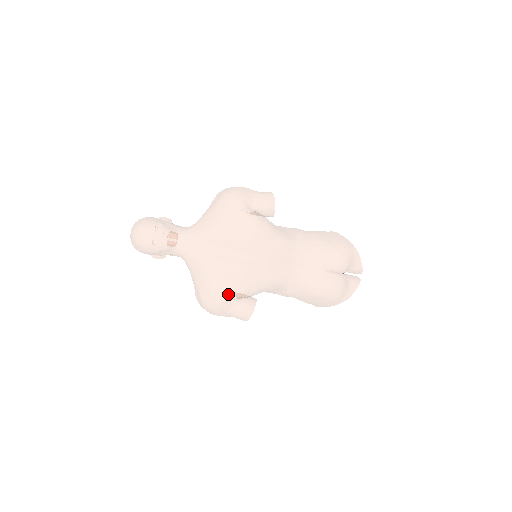
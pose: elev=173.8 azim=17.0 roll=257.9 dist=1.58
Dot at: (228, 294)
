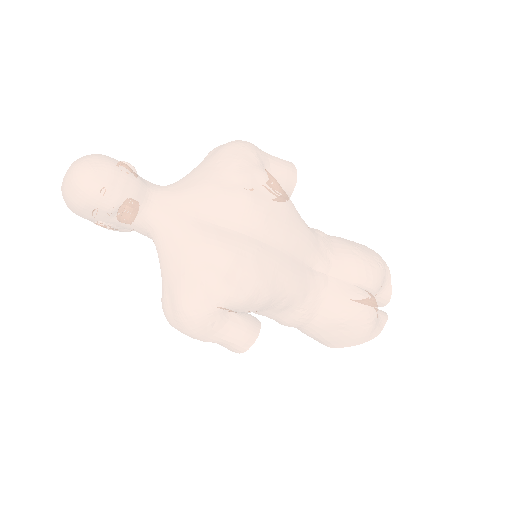
Dot at: (228, 294)
